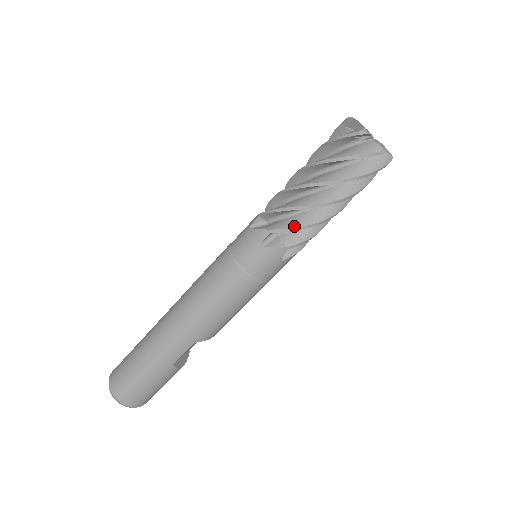
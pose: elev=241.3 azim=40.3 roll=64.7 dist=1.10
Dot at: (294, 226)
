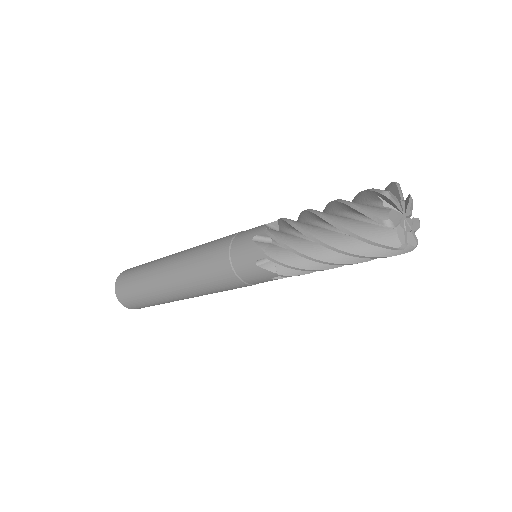
Dot at: (306, 273)
